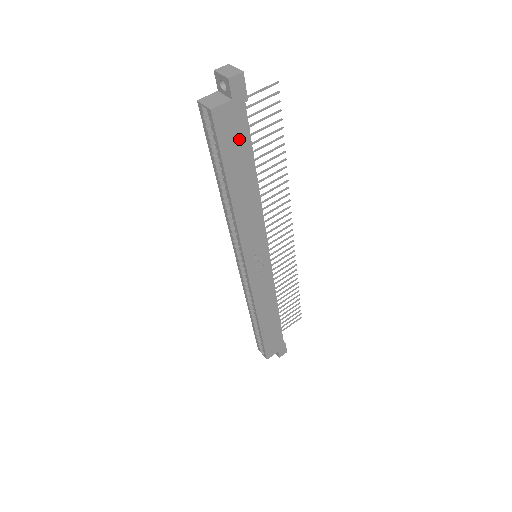
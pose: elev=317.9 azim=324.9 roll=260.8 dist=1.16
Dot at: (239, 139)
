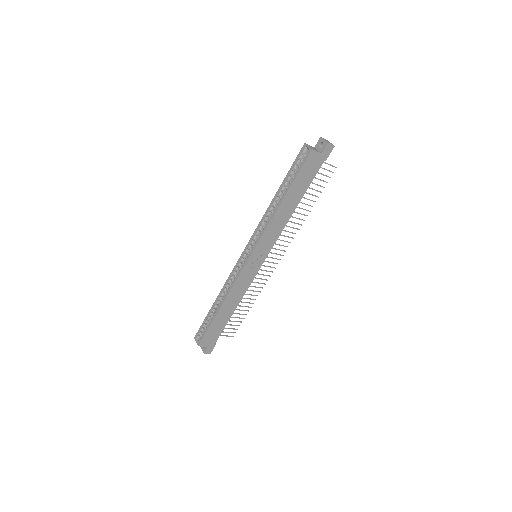
Dot at: (309, 175)
